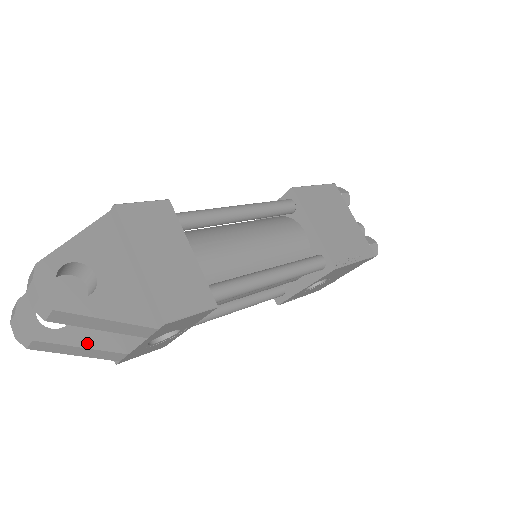
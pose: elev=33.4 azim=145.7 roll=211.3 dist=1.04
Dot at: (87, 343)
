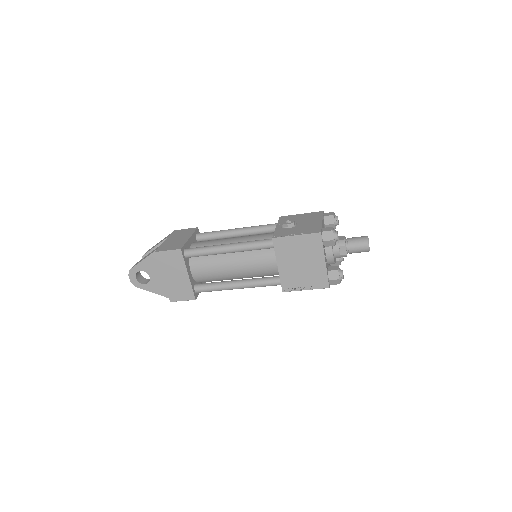
Dot at: occluded
